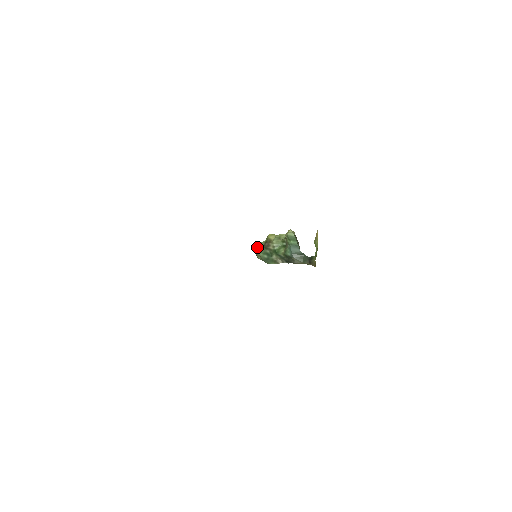
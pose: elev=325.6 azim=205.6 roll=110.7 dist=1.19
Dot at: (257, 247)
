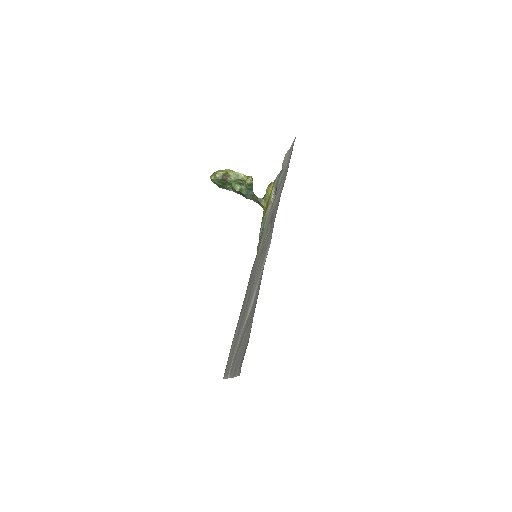
Dot at: (214, 174)
